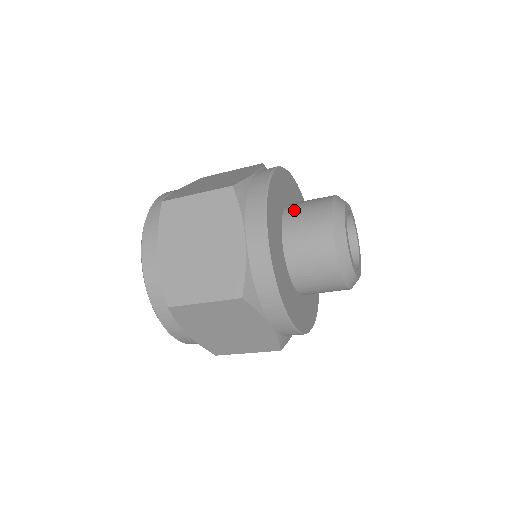
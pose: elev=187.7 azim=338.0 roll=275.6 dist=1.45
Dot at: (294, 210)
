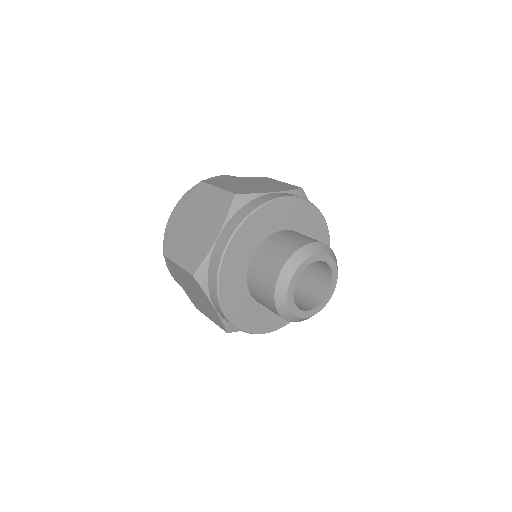
Dot at: (279, 236)
